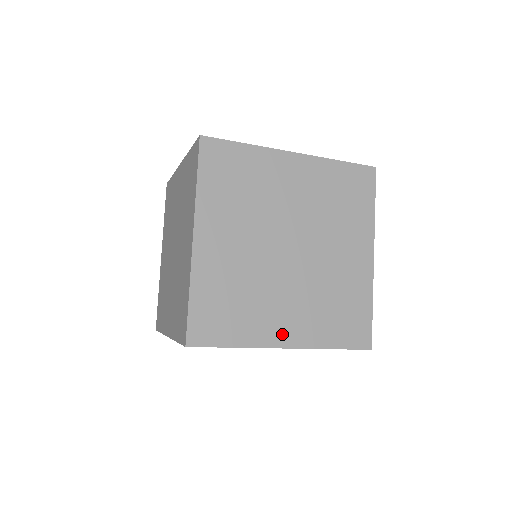
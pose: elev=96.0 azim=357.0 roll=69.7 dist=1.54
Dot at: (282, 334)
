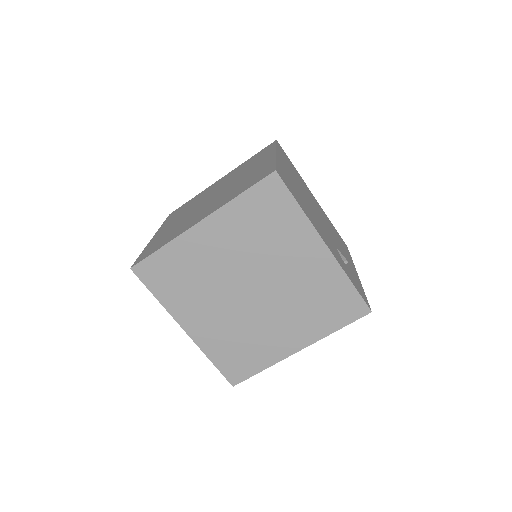
Dot at: (191, 323)
